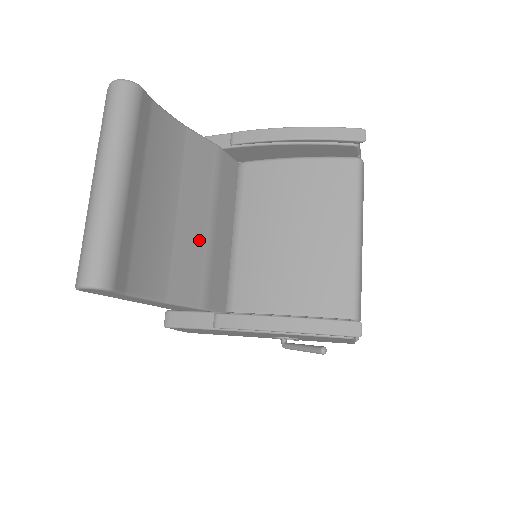
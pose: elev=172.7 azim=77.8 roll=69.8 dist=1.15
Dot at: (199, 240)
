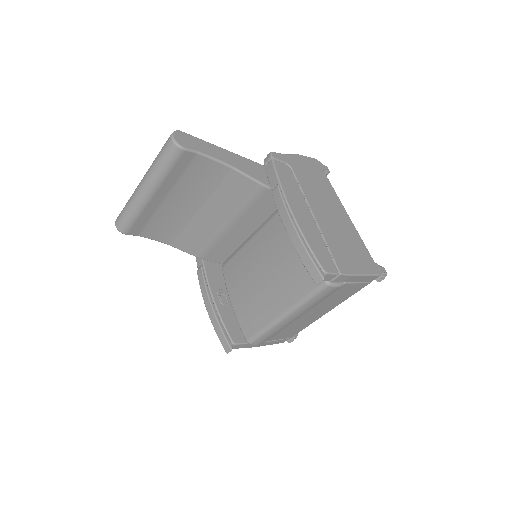
Dot at: (212, 229)
